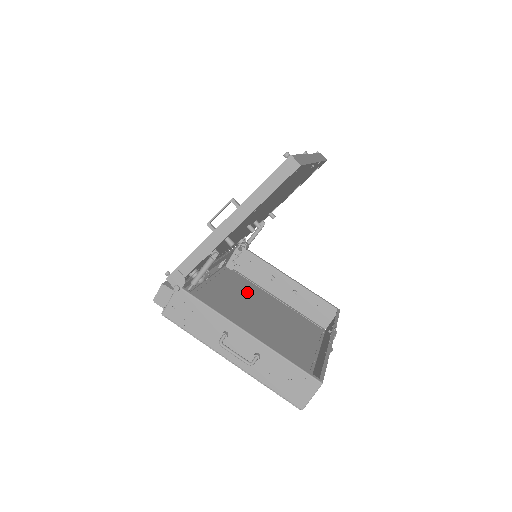
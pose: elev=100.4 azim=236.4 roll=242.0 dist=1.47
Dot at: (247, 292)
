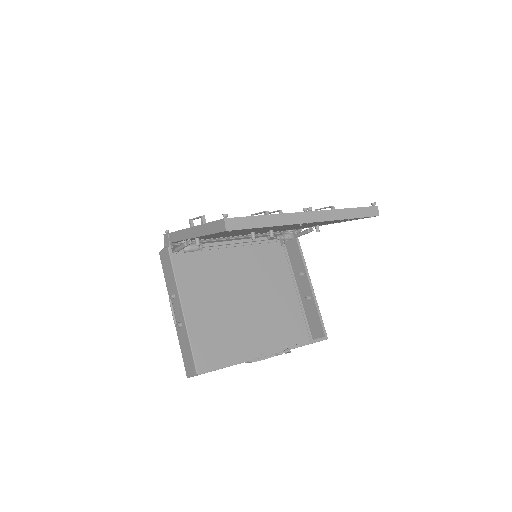
Dot at: (270, 271)
